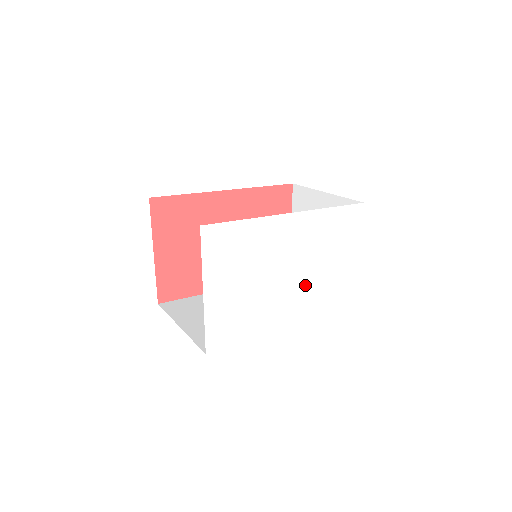
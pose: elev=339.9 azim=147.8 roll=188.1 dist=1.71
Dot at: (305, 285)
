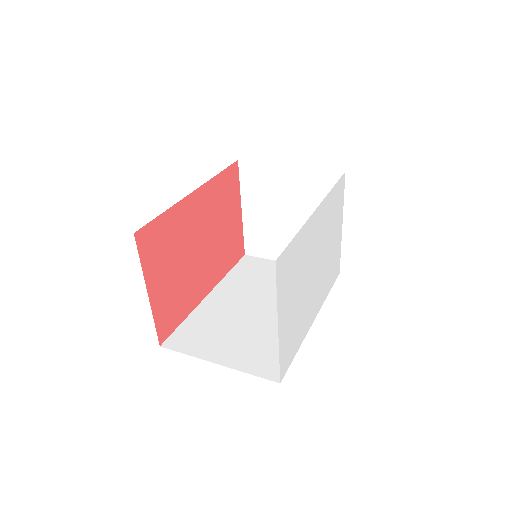
Dot at: (322, 271)
